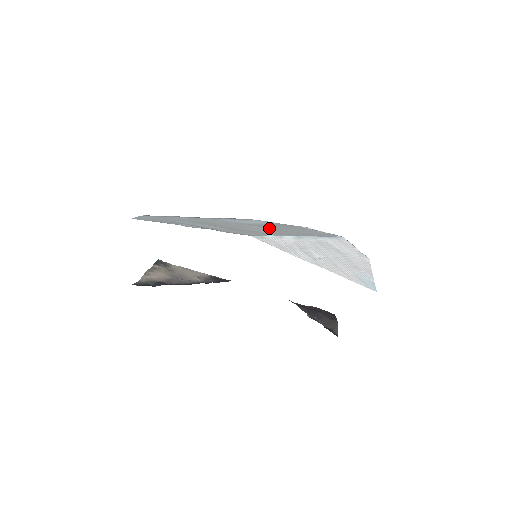
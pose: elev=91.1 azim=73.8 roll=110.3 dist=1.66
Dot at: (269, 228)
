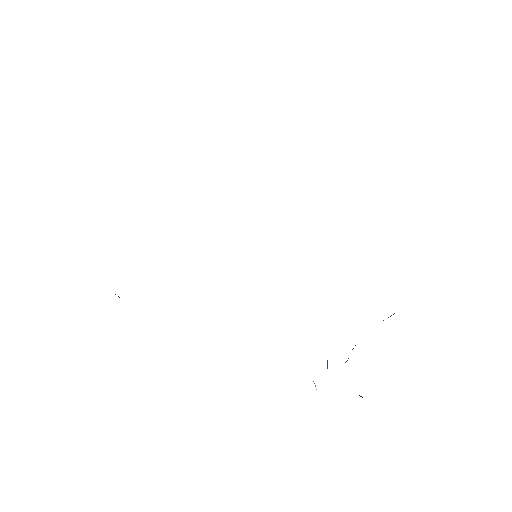
Dot at: occluded
